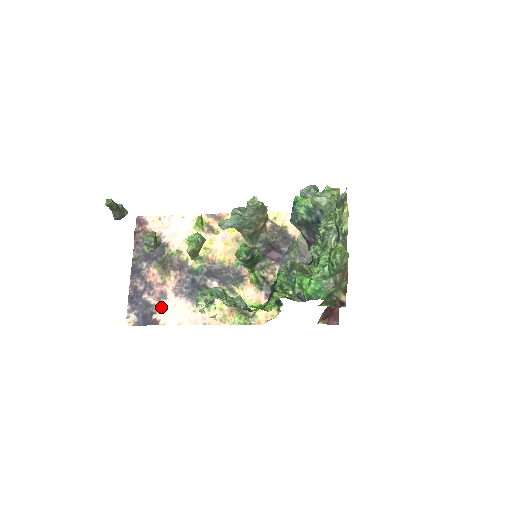
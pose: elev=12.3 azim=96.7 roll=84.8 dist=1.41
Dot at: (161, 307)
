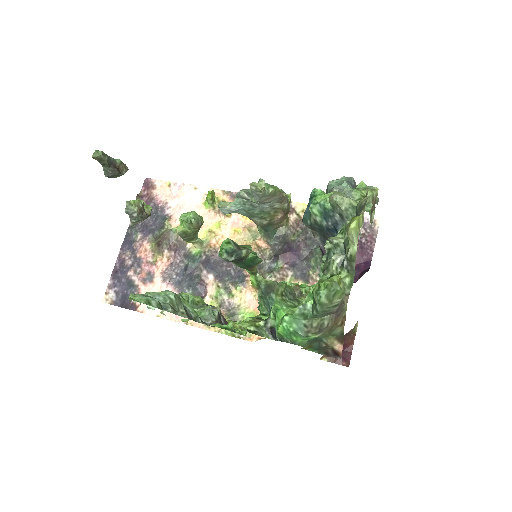
Dot at: (144, 290)
